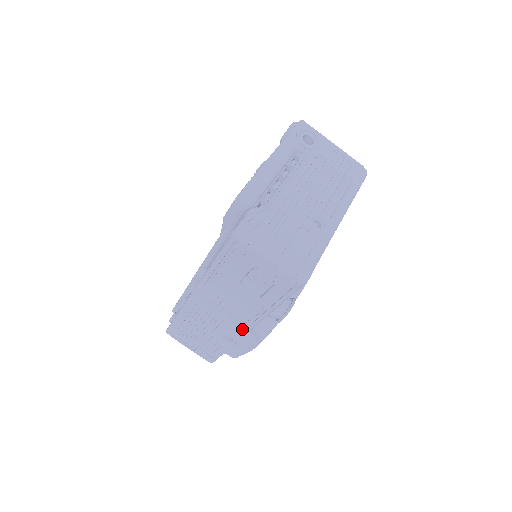
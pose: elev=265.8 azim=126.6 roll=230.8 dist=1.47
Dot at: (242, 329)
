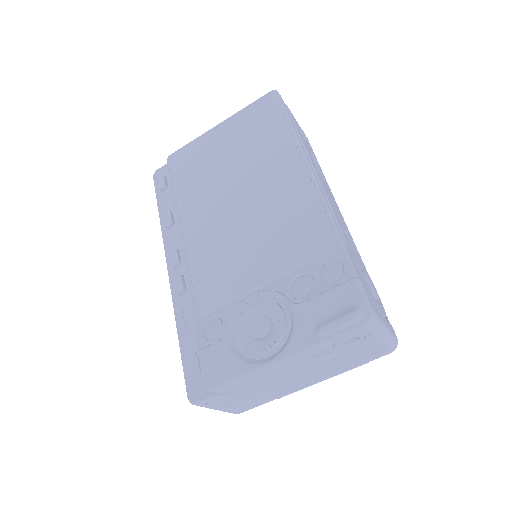
Dot at: occluded
